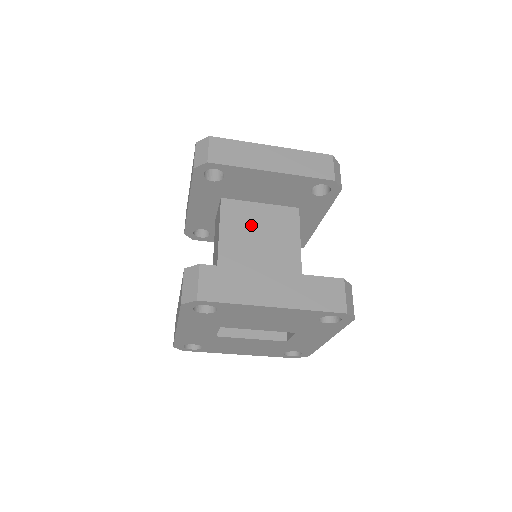
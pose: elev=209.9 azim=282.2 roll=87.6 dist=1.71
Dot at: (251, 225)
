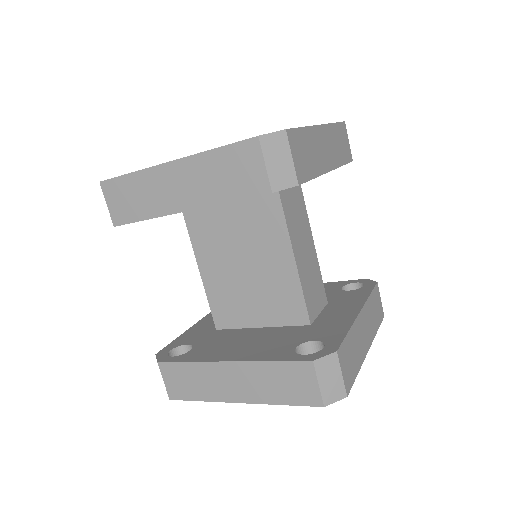
Dot at: (225, 236)
